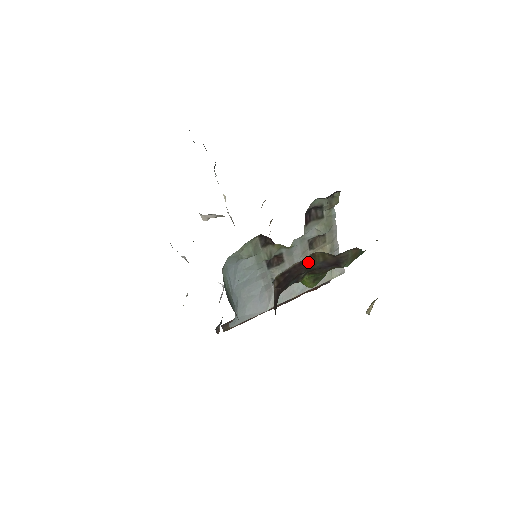
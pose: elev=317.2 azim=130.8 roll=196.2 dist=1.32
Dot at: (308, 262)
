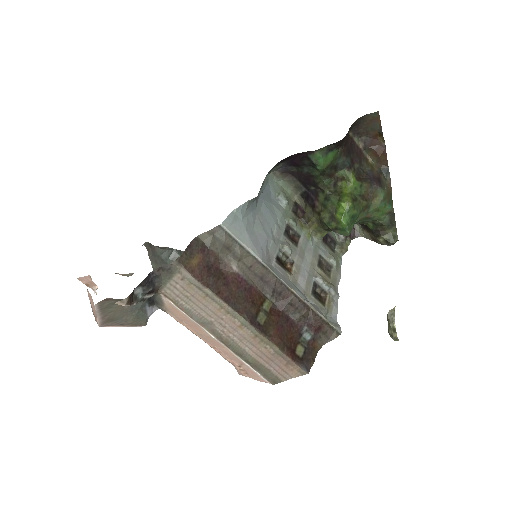
Dot at: (363, 160)
